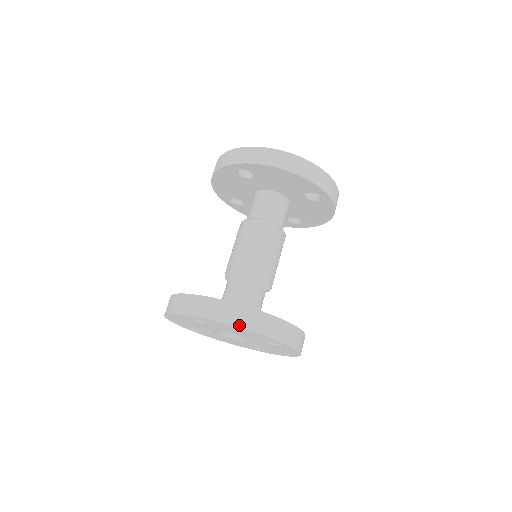
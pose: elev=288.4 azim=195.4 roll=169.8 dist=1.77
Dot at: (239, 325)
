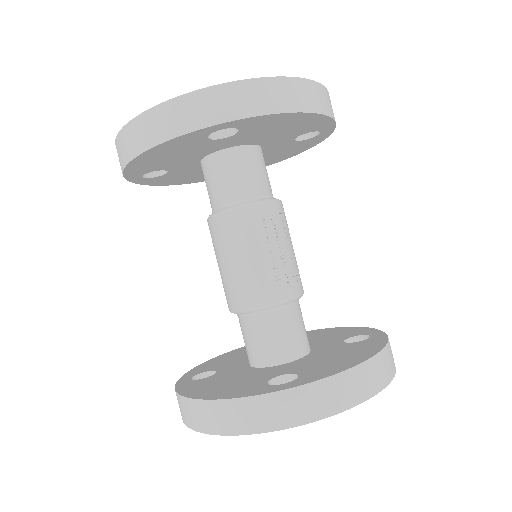
Dot at: (199, 429)
